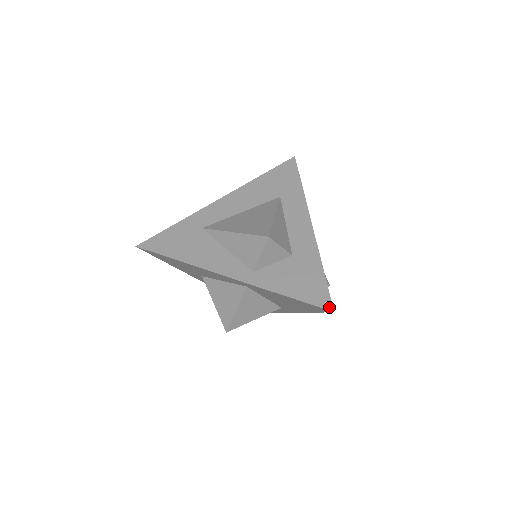
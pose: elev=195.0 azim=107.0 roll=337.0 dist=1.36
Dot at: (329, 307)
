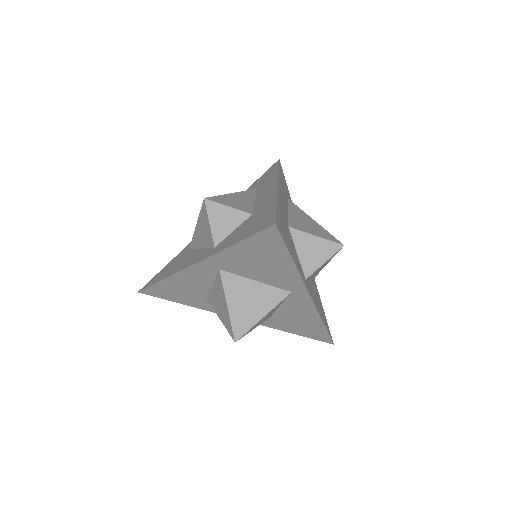
Dot at: (271, 224)
